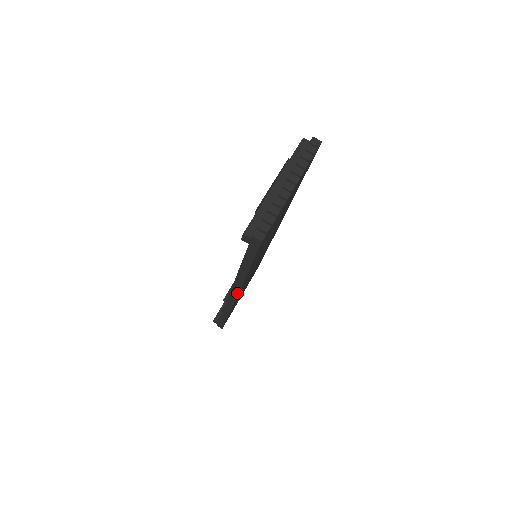
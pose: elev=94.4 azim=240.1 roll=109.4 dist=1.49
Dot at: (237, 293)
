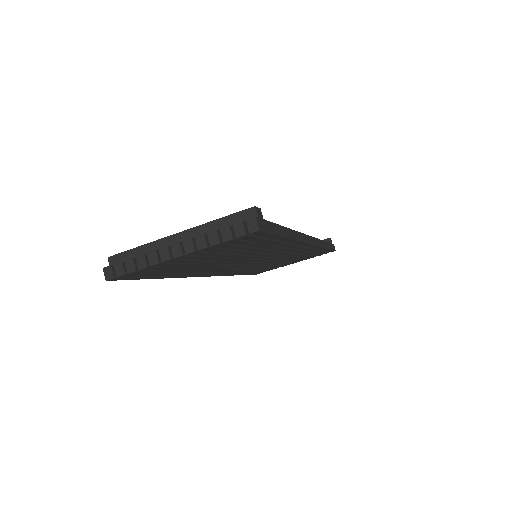
Dot at: occluded
